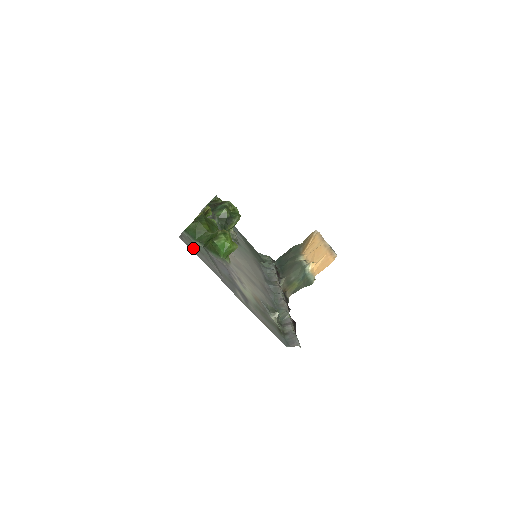
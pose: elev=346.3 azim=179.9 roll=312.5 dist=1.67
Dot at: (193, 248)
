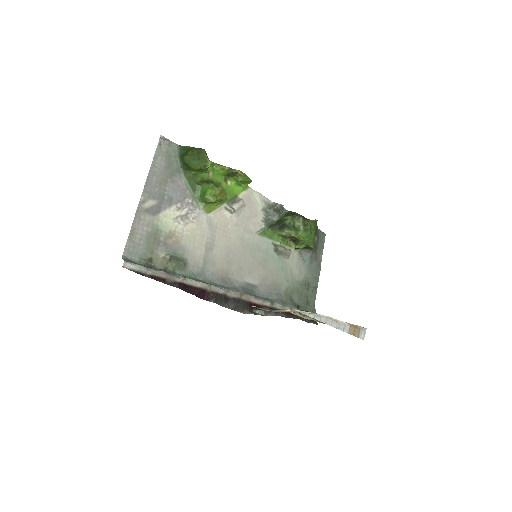
Dot at: (164, 152)
